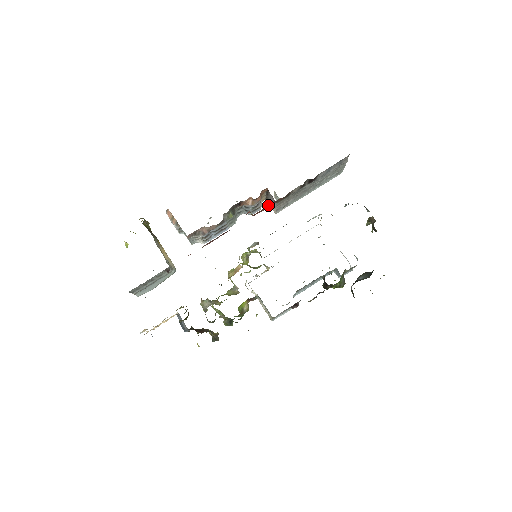
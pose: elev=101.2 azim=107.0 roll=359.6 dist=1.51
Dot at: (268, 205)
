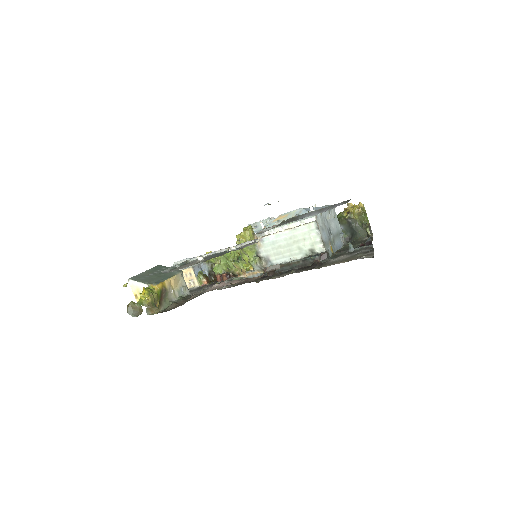
Dot at: occluded
